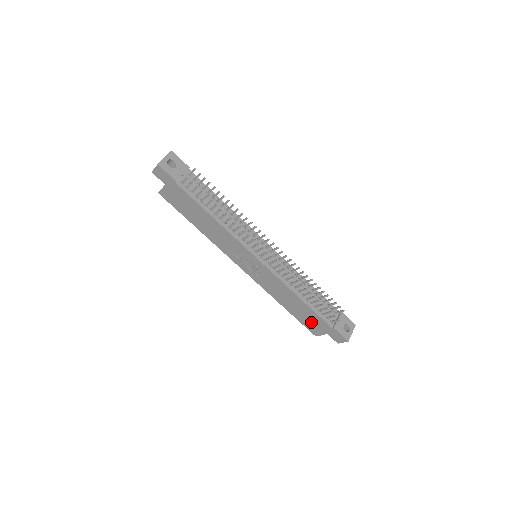
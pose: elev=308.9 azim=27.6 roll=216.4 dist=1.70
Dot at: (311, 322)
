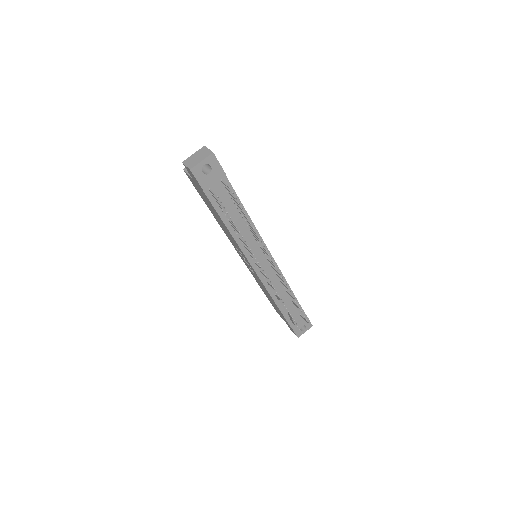
Dot at: (277, 310)
